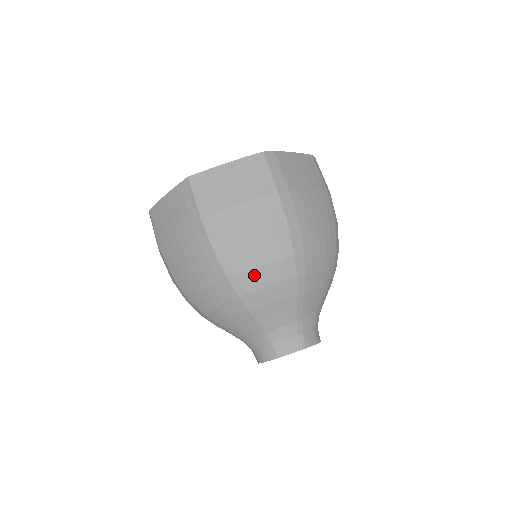
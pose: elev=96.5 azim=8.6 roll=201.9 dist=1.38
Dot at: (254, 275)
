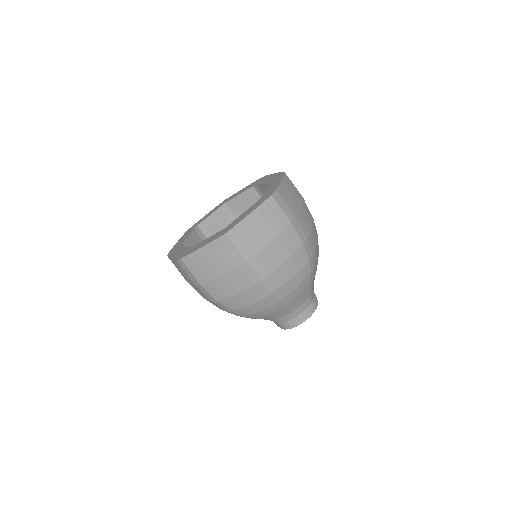
Dot at: (289, 285)
